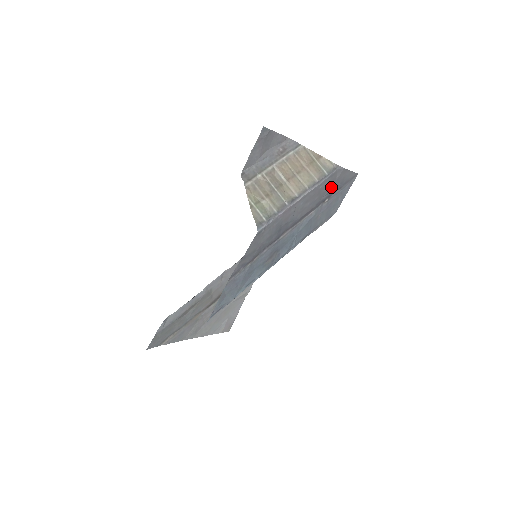
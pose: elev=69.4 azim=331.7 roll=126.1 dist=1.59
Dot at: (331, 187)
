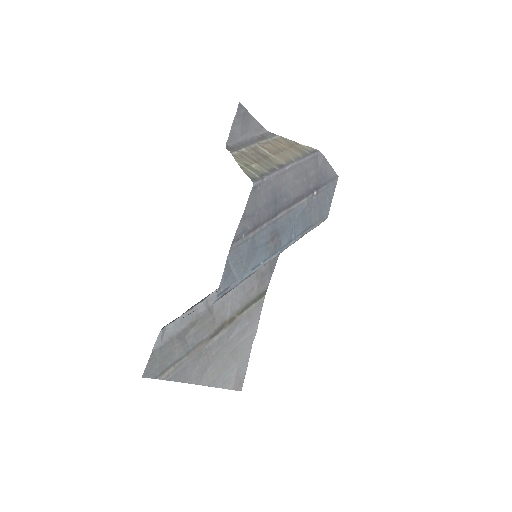
Dot at: (316, 175)
